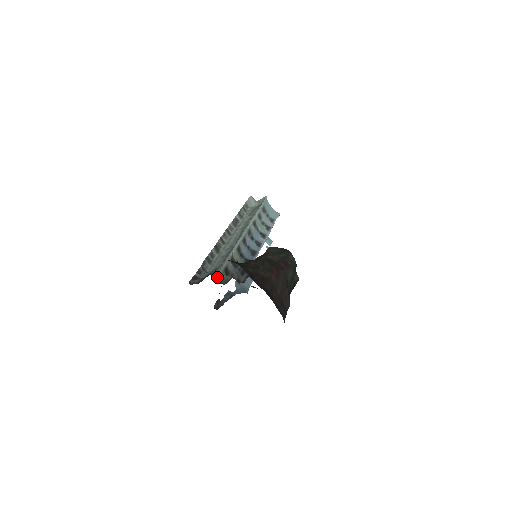
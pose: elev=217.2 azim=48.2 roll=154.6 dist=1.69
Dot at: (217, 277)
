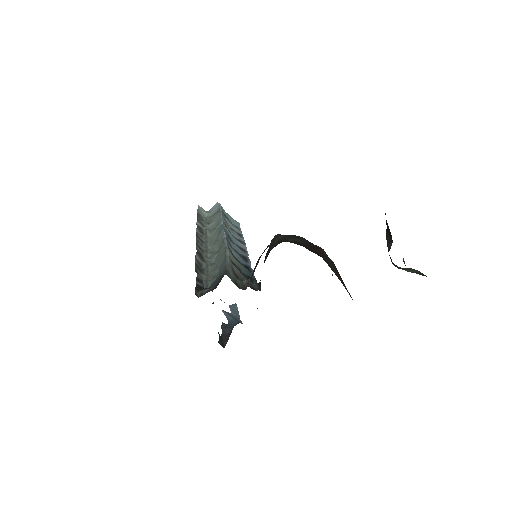
Dot at: (232, 279)
